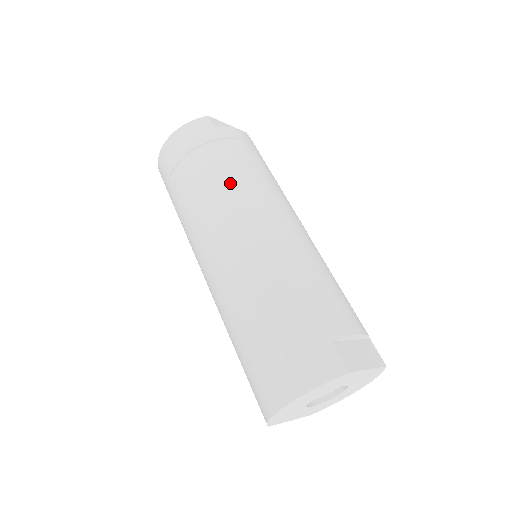
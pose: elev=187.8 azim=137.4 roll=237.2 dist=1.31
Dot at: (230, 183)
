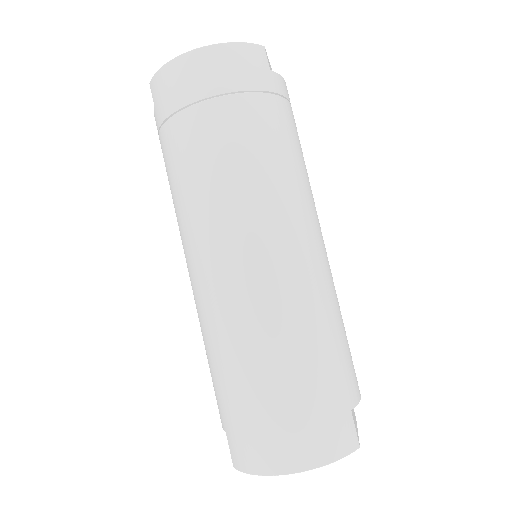
Dot at: (281, 170)
